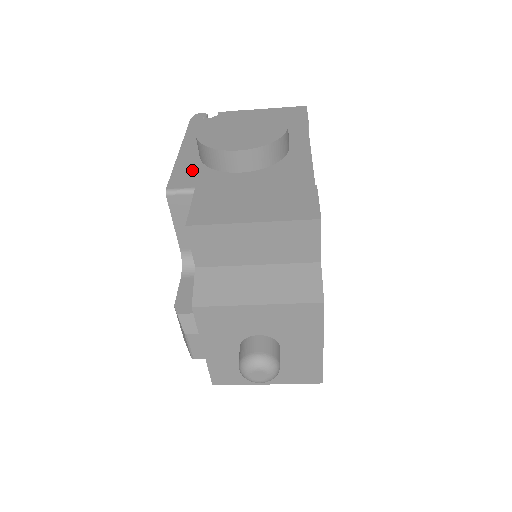
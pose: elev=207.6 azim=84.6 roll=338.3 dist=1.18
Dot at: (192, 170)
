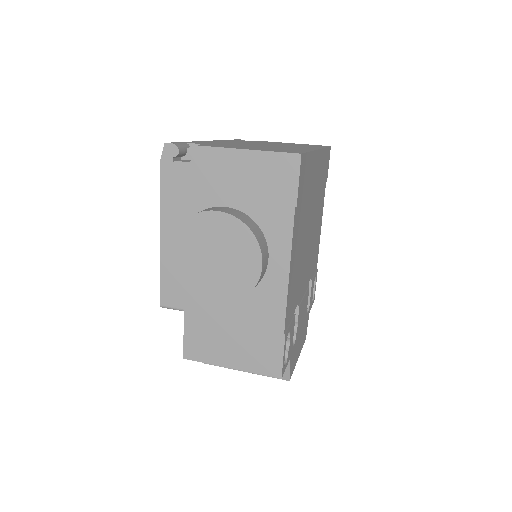
Dot at: (177, 280)
